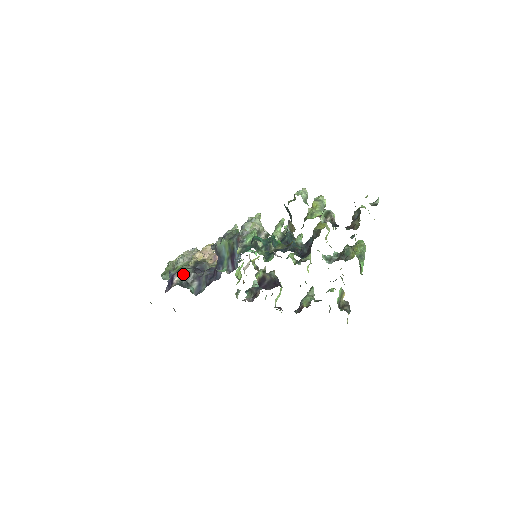
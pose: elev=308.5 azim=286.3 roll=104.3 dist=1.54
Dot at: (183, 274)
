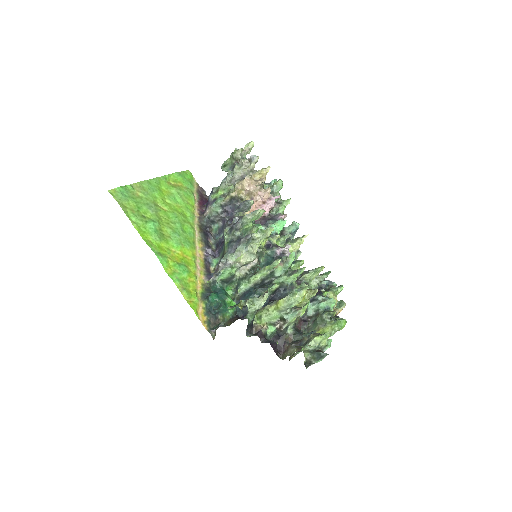
Dot at: (212, 212)
